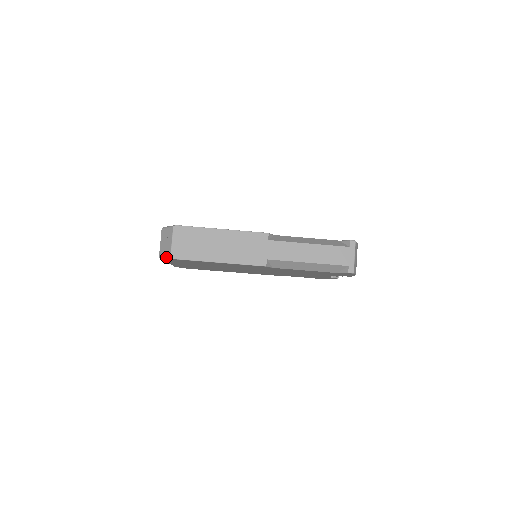
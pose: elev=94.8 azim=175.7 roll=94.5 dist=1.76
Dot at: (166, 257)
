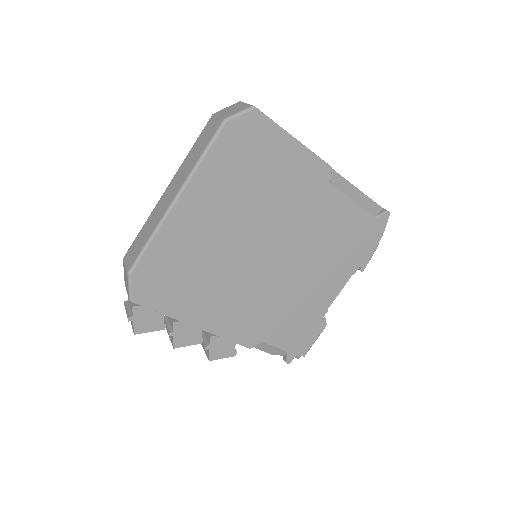
Dot at: (242, 110)
